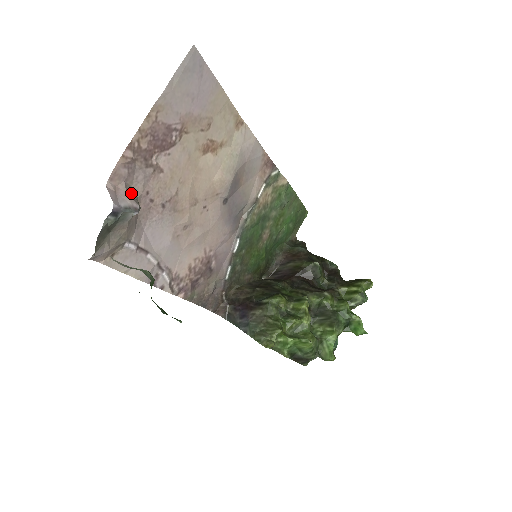
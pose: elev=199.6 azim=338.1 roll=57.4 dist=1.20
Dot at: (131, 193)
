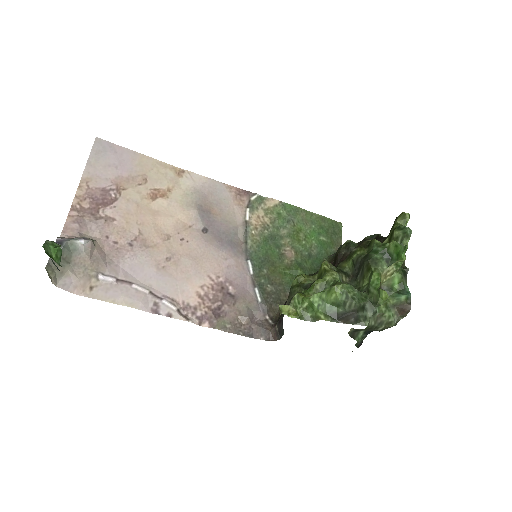
Dot at: occluded
